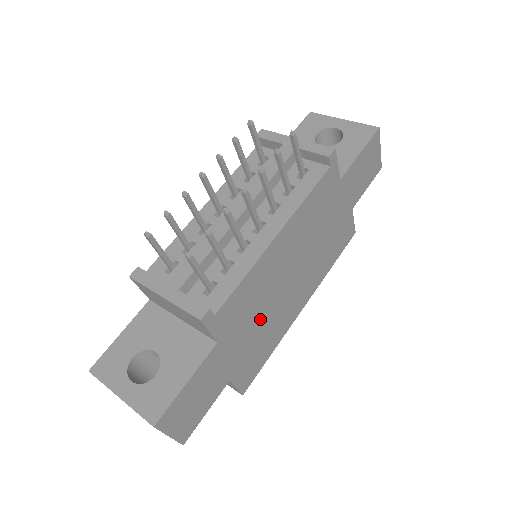
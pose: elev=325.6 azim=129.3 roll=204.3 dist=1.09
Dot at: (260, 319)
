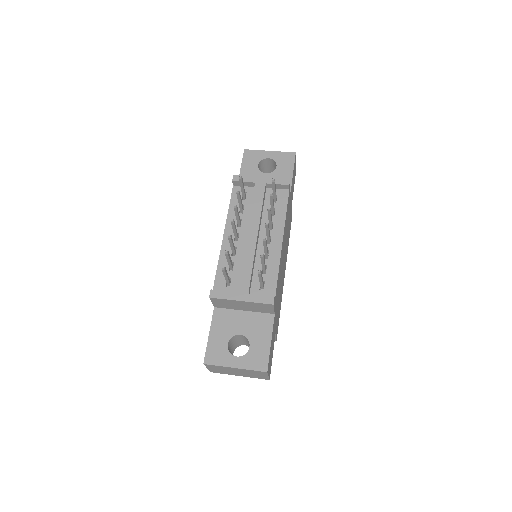
Dot at: (279, 292)
